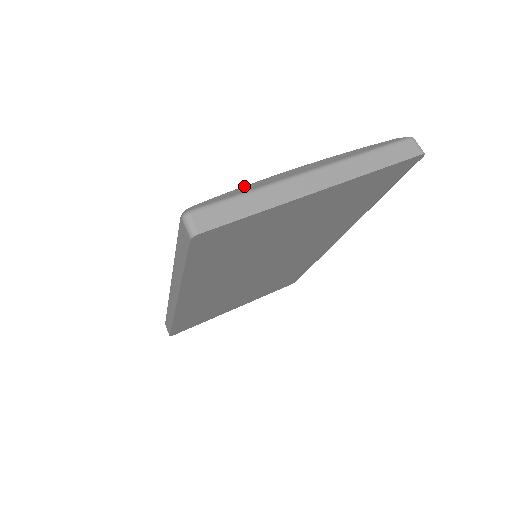
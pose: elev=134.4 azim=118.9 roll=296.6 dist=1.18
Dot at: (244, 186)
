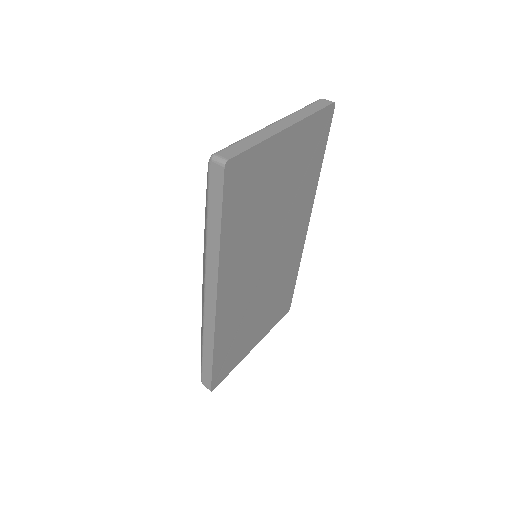
Dot at: occluded
